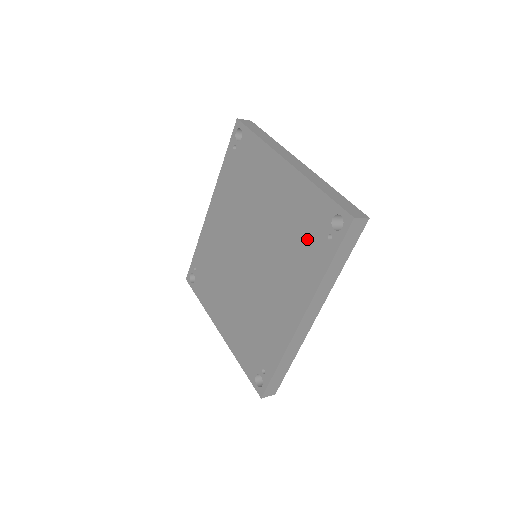
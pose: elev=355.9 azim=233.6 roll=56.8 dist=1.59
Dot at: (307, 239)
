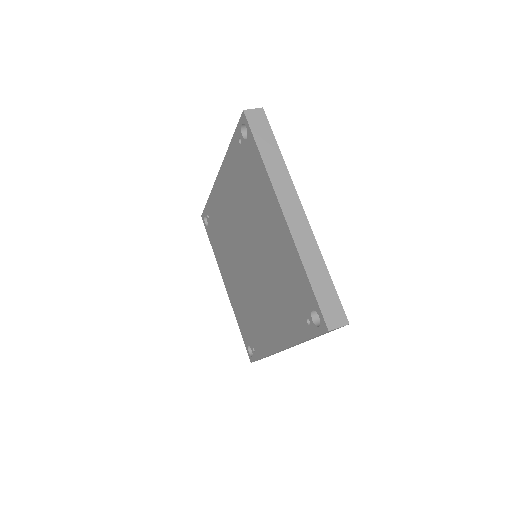
Dot at: (291, 301)
